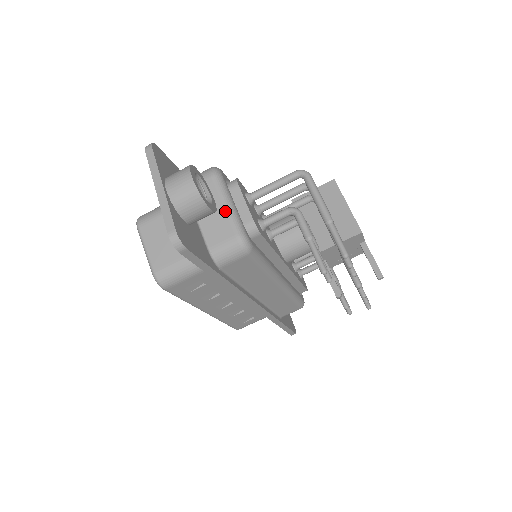
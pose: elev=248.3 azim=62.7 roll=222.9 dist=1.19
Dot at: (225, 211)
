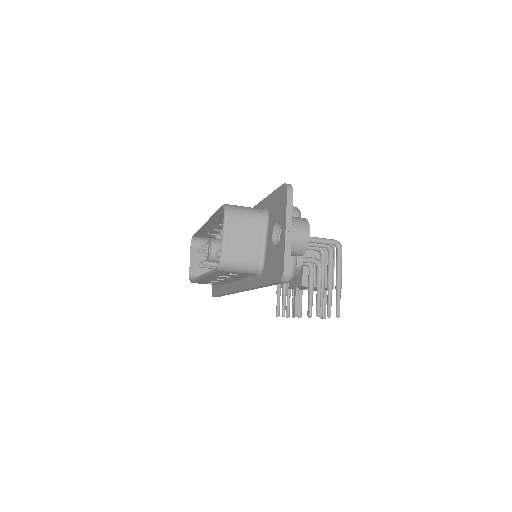
Dot at: occluded
